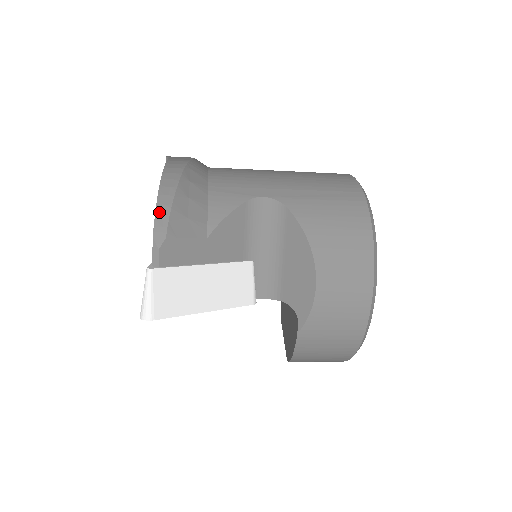
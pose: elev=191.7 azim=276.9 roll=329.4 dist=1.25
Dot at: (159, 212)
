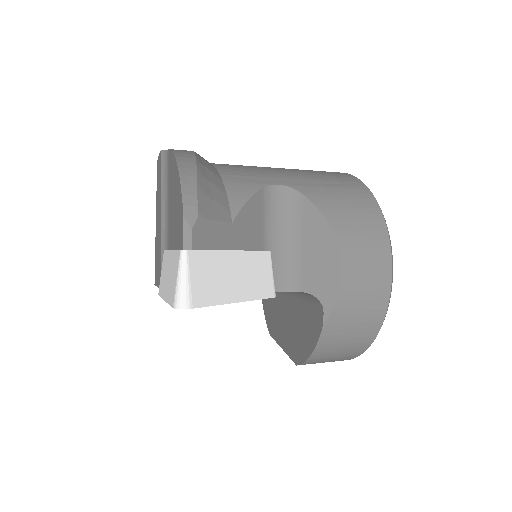
Dot at: (185, 191)
